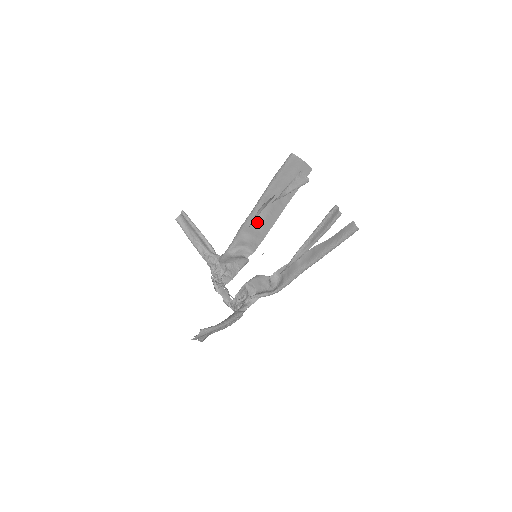
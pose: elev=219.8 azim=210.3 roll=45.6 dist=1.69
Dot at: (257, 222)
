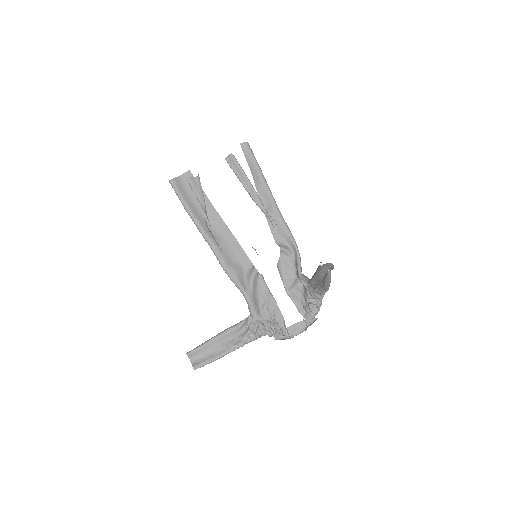
Dot at: (222, 246)
